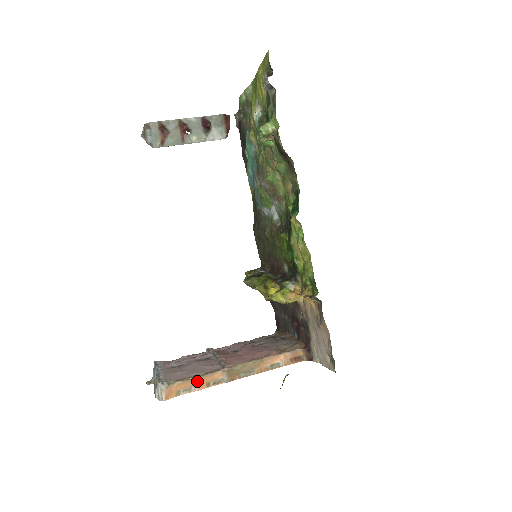
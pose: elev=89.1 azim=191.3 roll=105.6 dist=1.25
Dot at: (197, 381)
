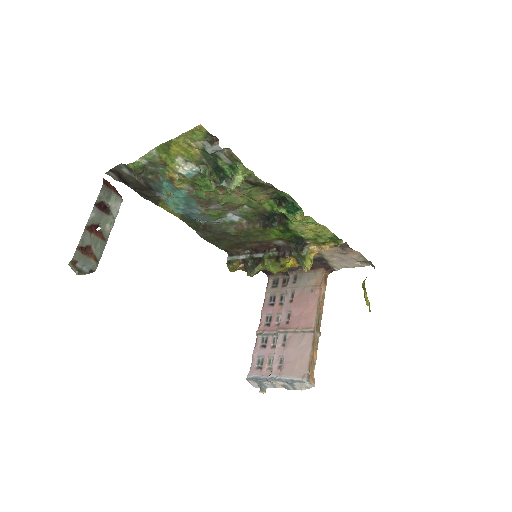
Dot at: (313, 355)
